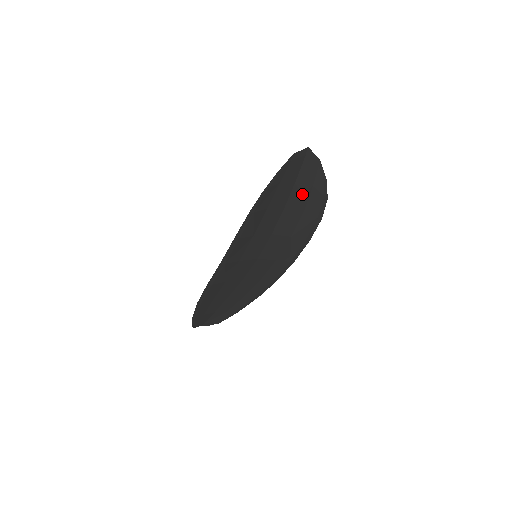
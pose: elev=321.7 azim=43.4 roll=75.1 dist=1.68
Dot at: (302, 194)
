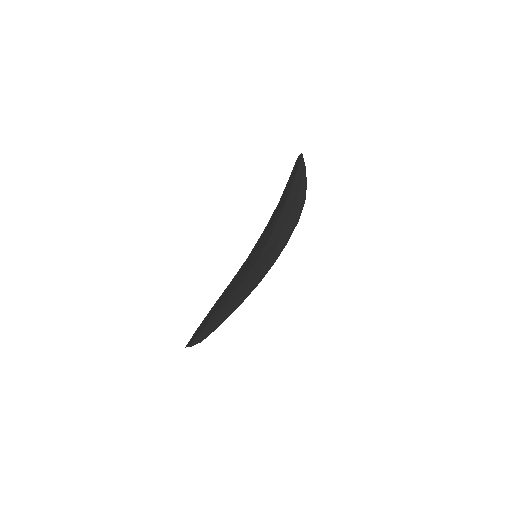
Dot at: (294, 195)
